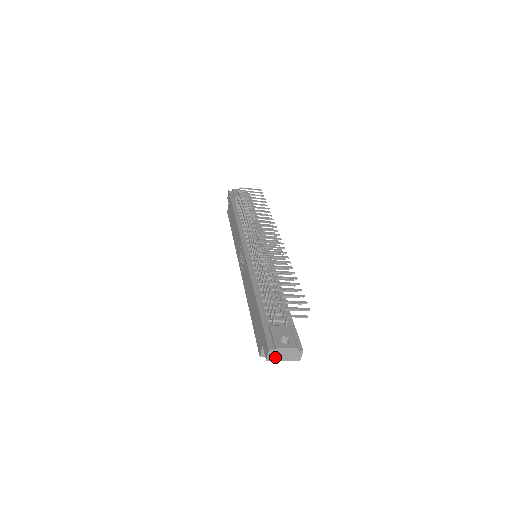
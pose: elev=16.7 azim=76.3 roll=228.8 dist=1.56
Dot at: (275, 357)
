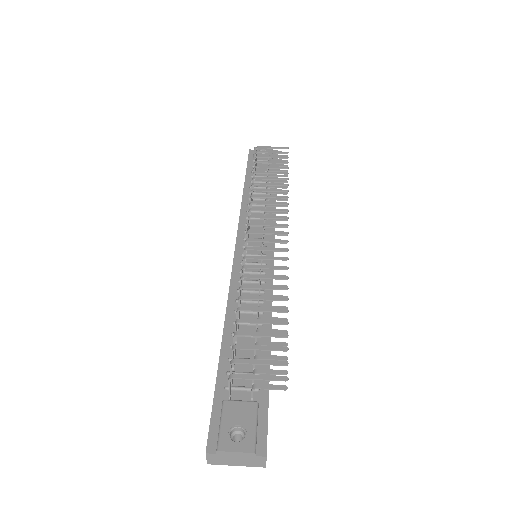
Dot at: (220, 461)
